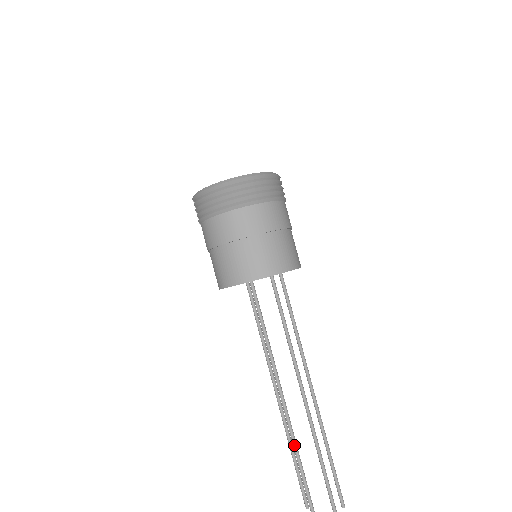
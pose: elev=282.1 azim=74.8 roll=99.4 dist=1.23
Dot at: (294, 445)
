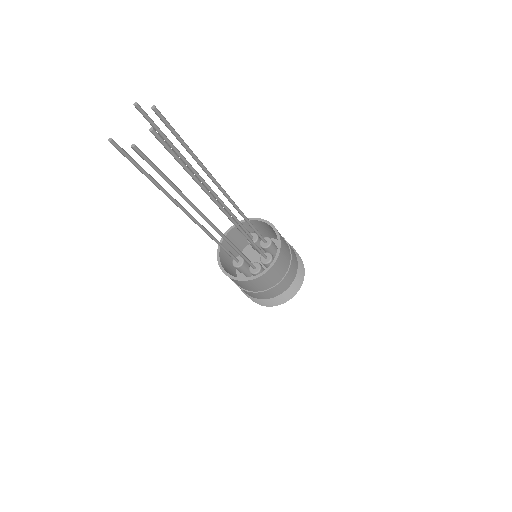
Dot at: (185, 159)
